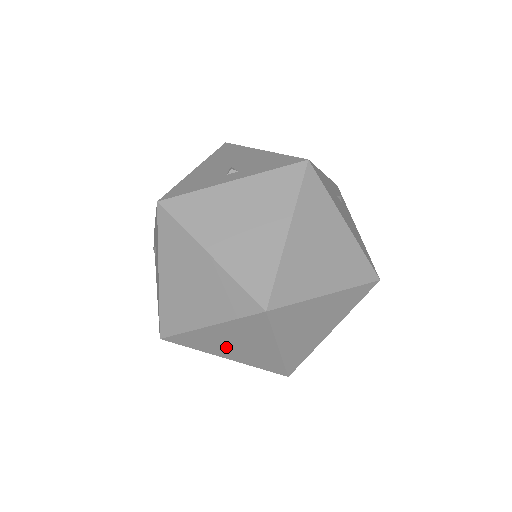
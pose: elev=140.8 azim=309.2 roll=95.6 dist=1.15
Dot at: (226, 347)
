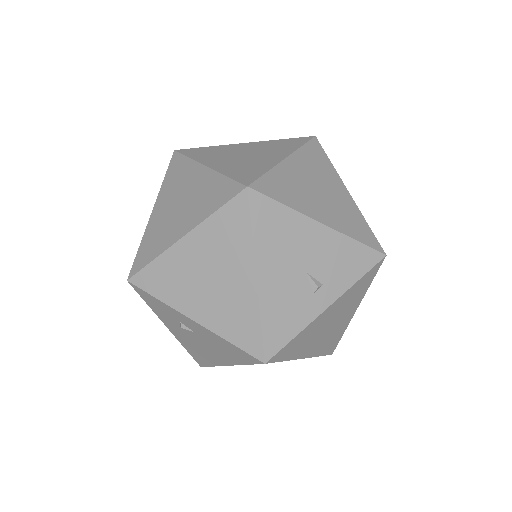
Dot at: occluded
